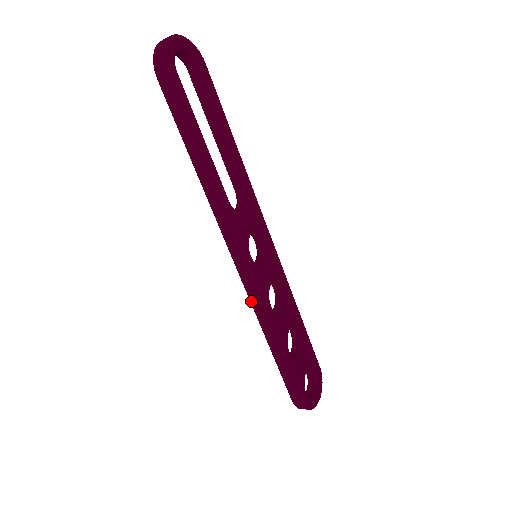
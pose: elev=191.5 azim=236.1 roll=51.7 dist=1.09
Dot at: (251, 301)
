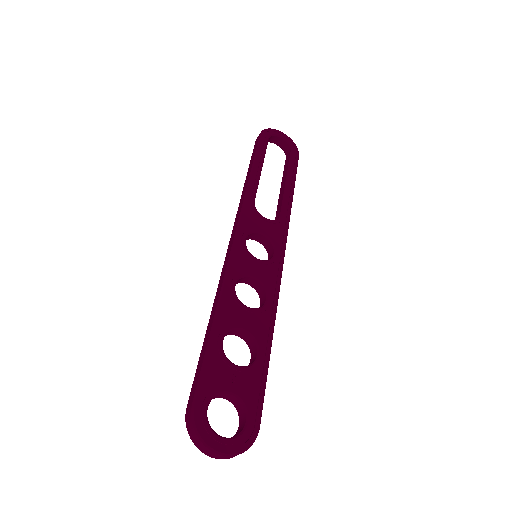
Dot at: (221, 274)
